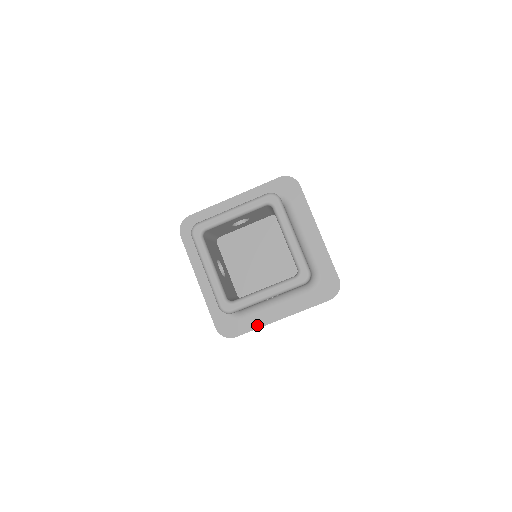
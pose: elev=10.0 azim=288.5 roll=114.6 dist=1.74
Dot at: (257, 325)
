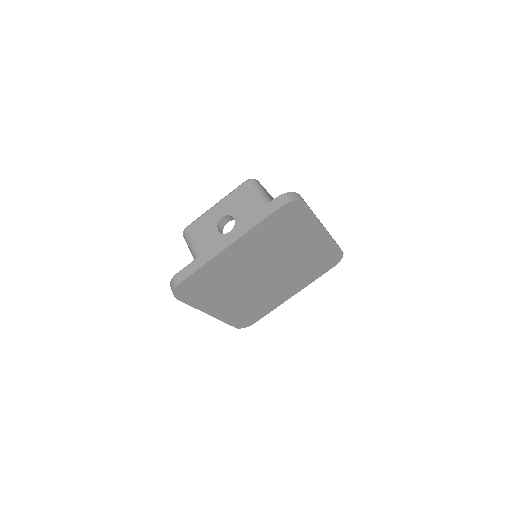
Dot at: (202, 257)
